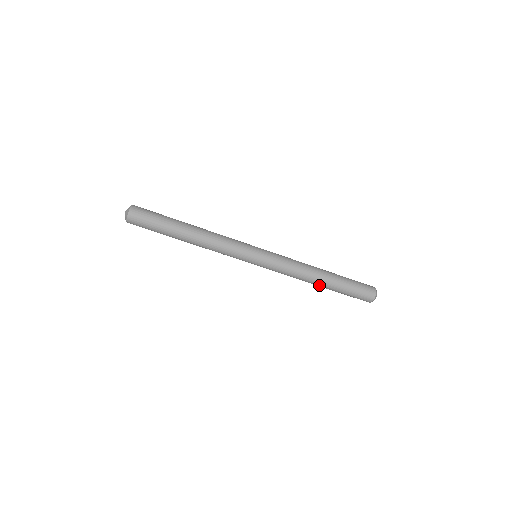
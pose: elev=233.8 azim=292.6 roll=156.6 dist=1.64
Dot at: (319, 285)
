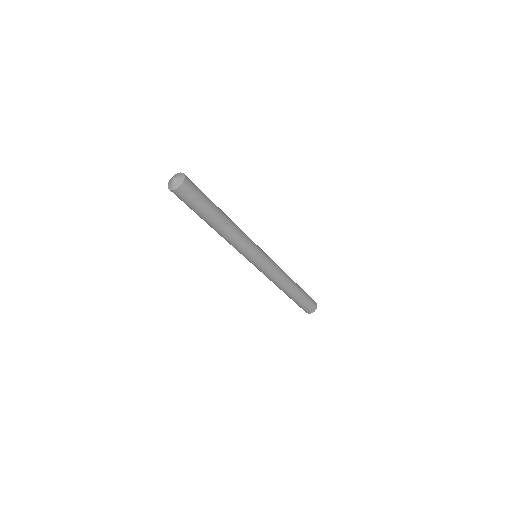
Dot at: (283, 291)
